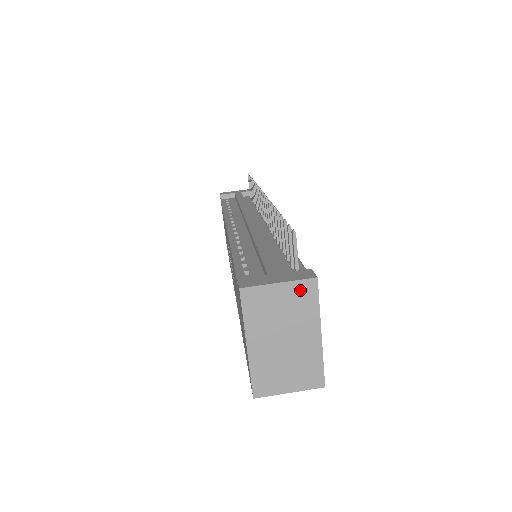
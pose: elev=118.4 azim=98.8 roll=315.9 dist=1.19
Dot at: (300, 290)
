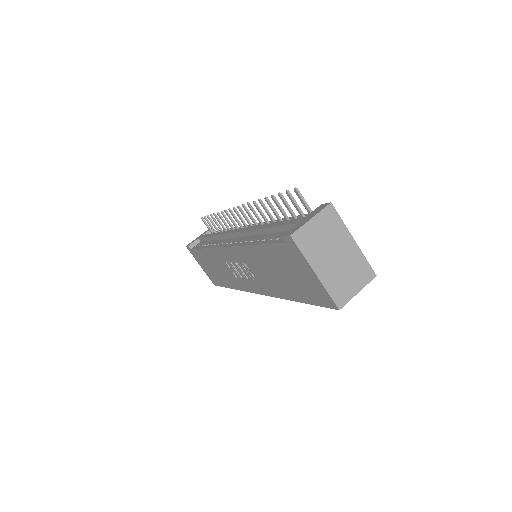
Dot at: (326, 217)
